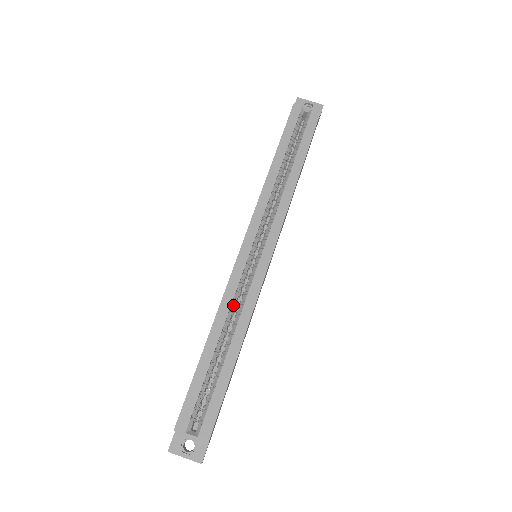
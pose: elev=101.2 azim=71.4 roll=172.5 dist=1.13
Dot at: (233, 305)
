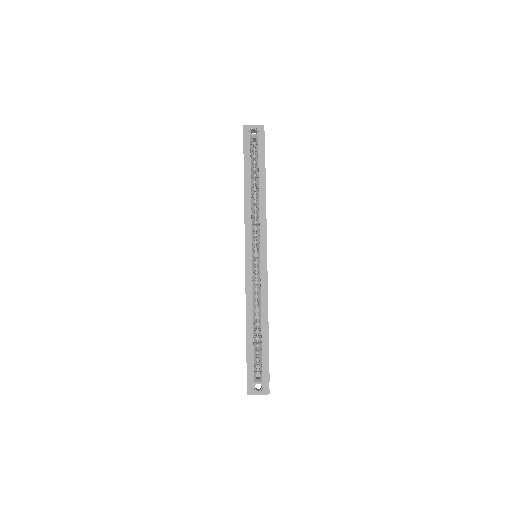
Dot at: (254, 296)
